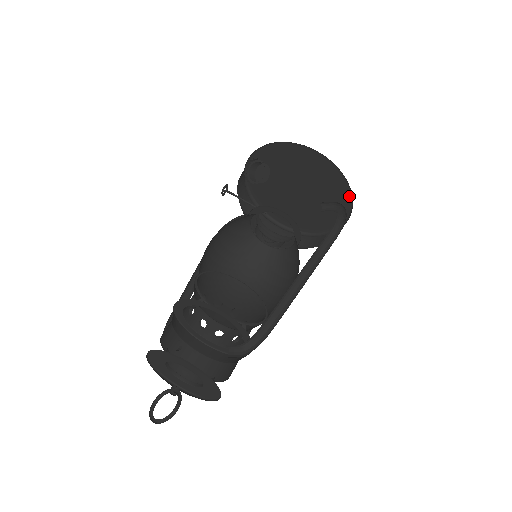
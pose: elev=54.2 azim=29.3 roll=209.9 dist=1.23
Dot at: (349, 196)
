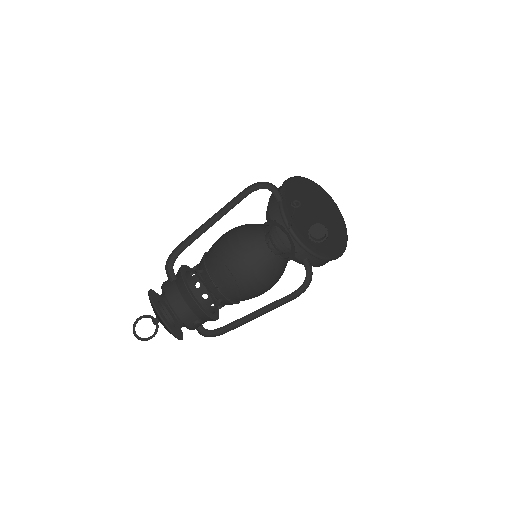
Dot at: (320, 254)
